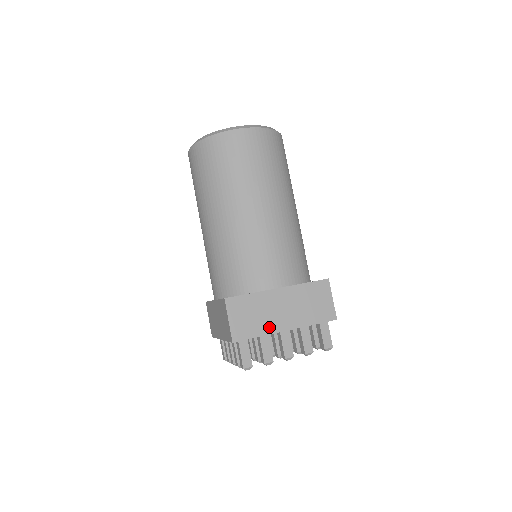
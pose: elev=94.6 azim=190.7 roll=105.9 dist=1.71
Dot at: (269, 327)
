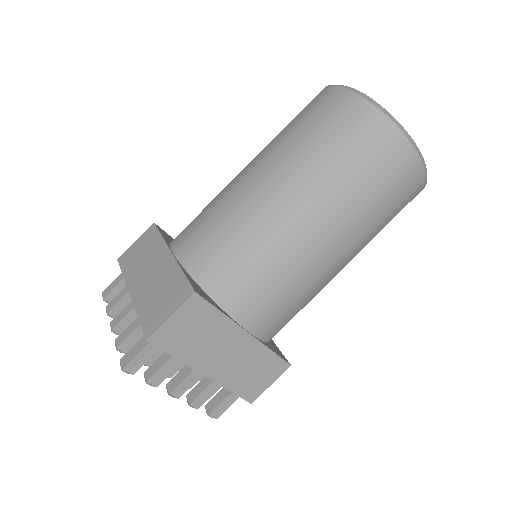
Dot at: (196, 358)
